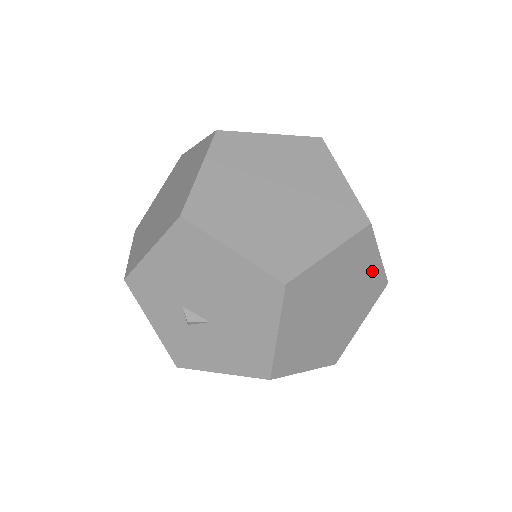
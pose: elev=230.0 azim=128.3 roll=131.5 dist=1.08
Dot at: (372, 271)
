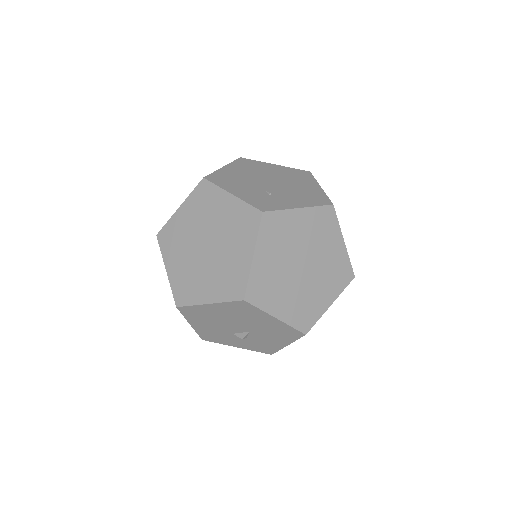
Dot at: (306, 220)
